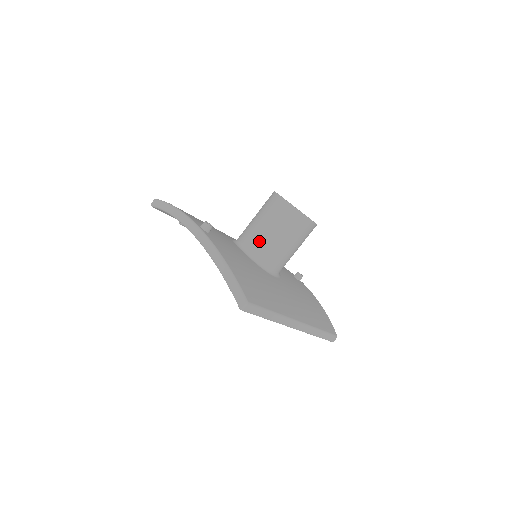
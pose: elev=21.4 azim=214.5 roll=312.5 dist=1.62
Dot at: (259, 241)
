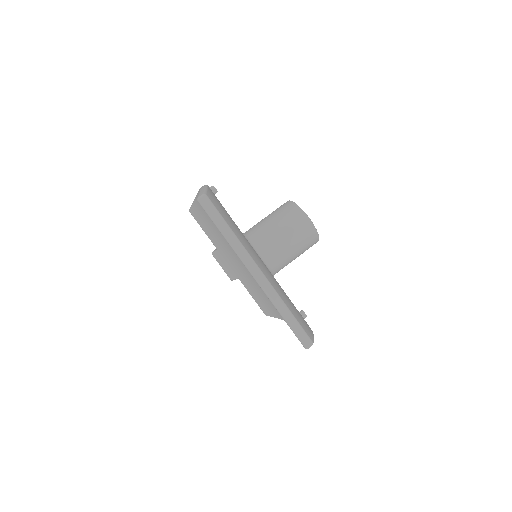
Dot at: (257, 227)
